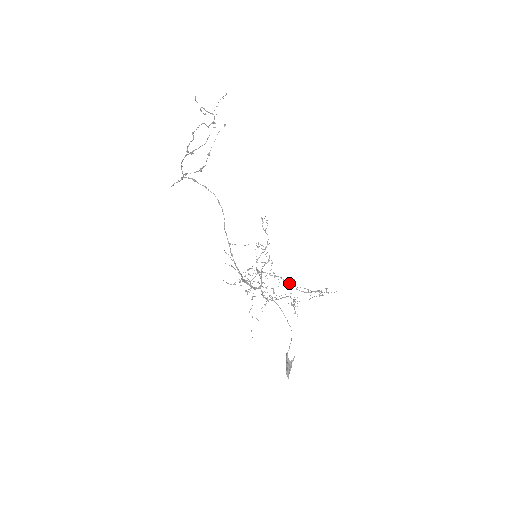
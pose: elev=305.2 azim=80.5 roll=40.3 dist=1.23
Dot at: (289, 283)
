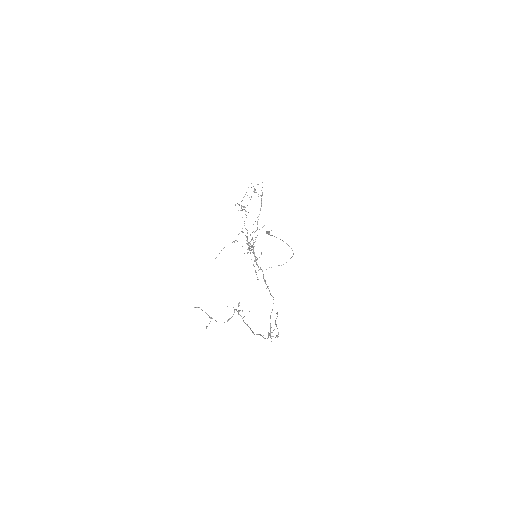
Dot at: occluded
